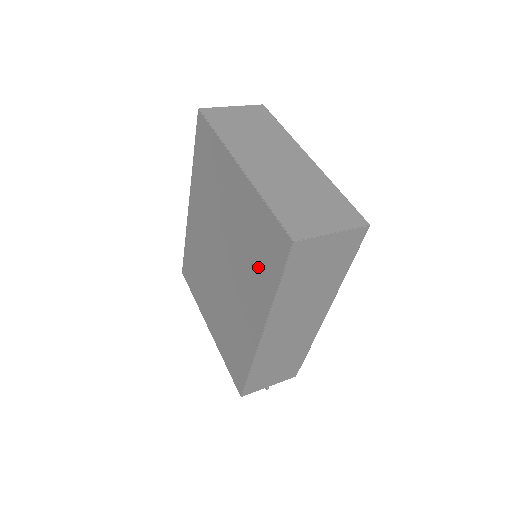
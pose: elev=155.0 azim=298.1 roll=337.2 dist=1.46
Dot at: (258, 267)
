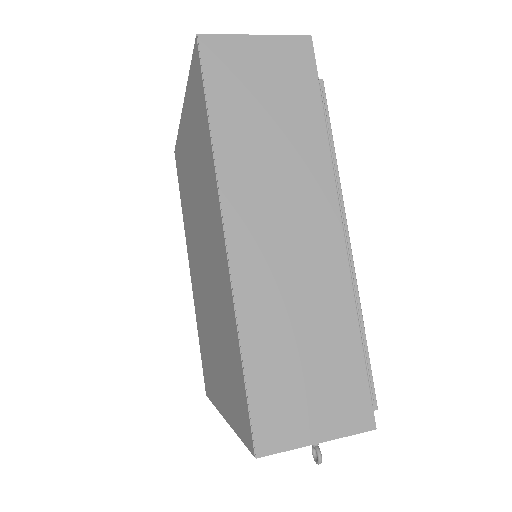
Dot at: (202, 154)
